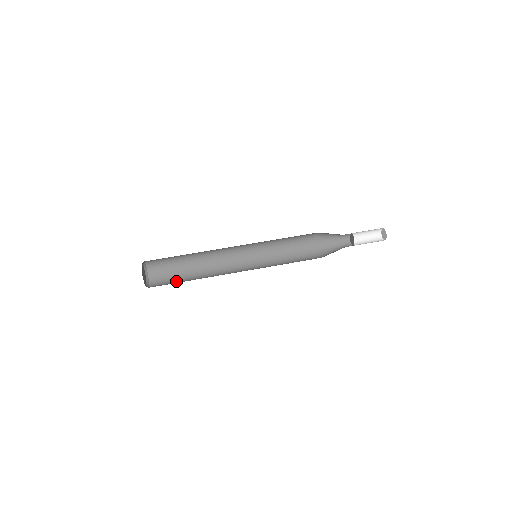
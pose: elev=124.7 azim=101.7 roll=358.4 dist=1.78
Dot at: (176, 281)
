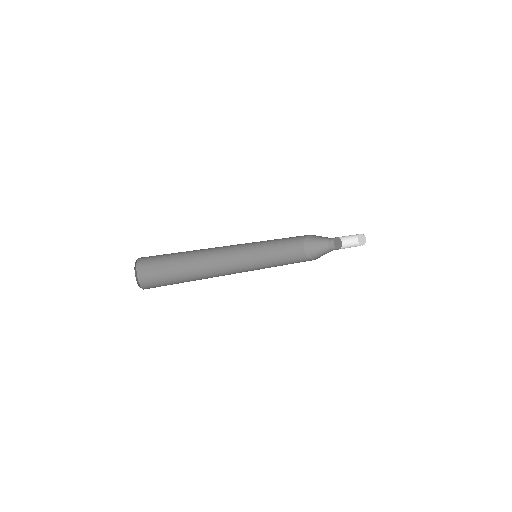
Dot at: occluded
